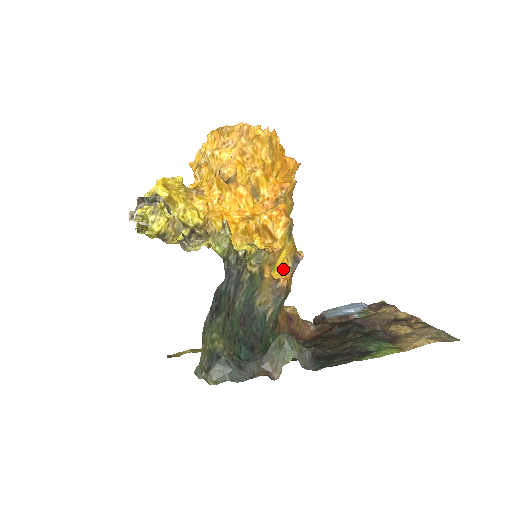
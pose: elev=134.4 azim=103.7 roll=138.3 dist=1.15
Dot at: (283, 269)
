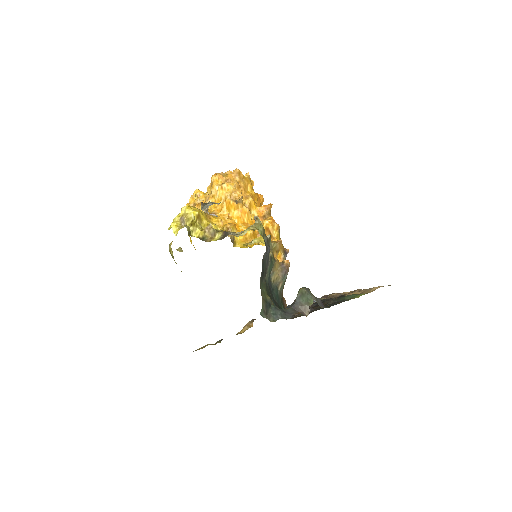
Dot at: occluded
